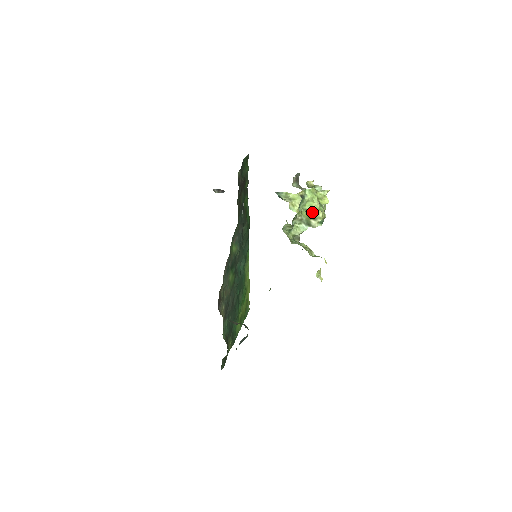
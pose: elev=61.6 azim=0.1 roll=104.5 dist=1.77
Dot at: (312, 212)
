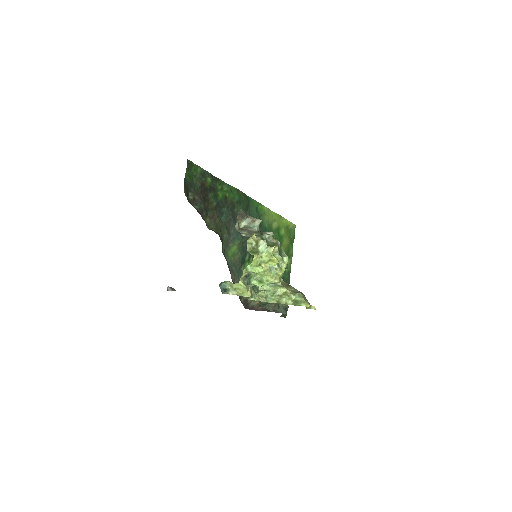
Dot at: (266, 282)
